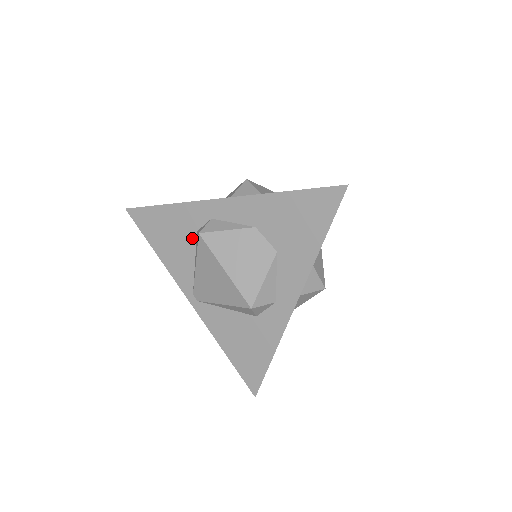
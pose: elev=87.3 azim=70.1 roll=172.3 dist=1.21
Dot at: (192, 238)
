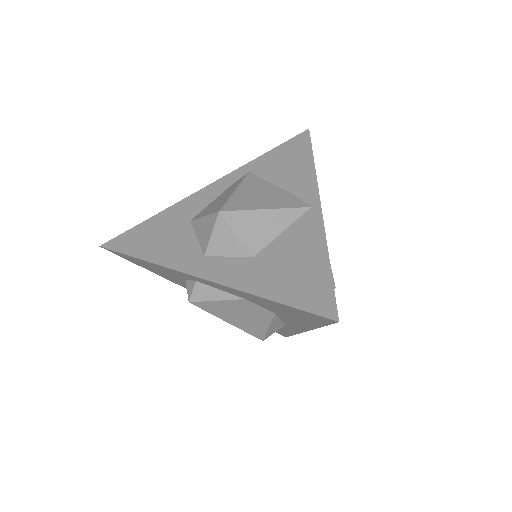
Dot at: (183, 280)
